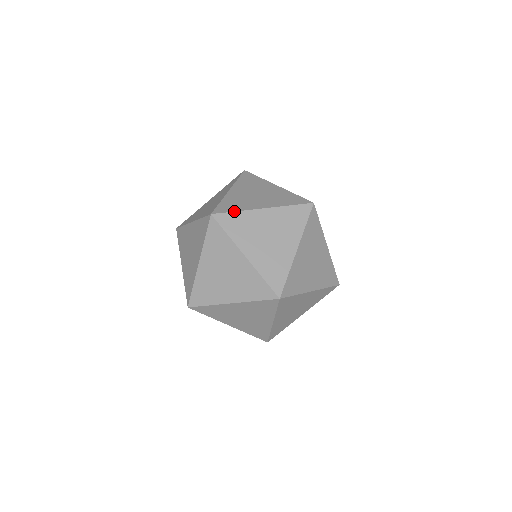
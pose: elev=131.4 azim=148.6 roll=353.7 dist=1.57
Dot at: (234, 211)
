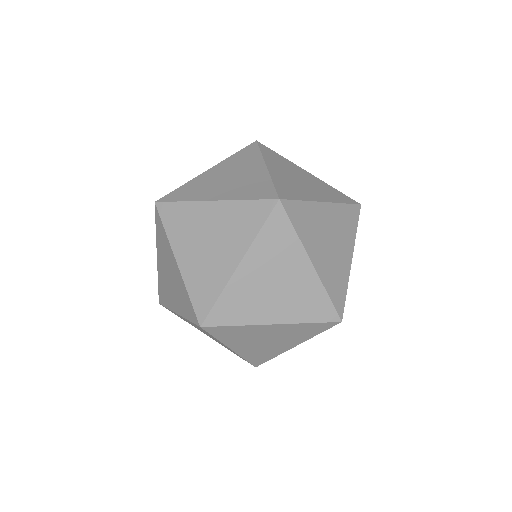
Dot at: occluded
